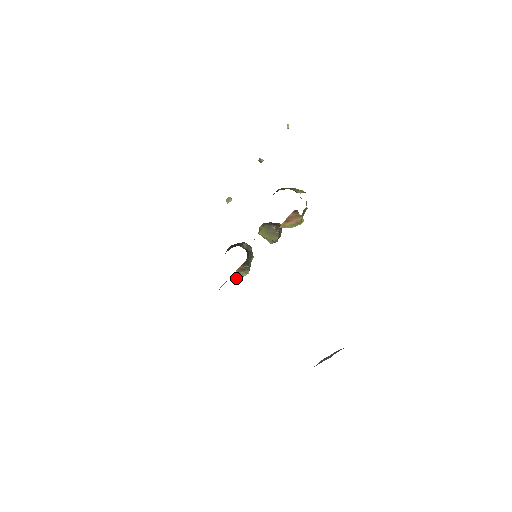
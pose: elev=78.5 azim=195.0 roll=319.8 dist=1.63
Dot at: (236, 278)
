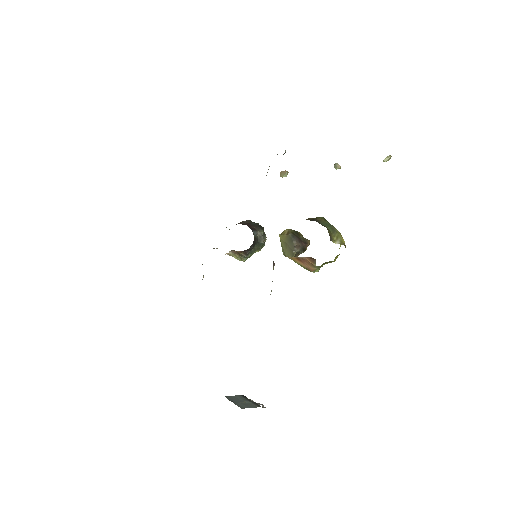
Dot at: (230, 255)
